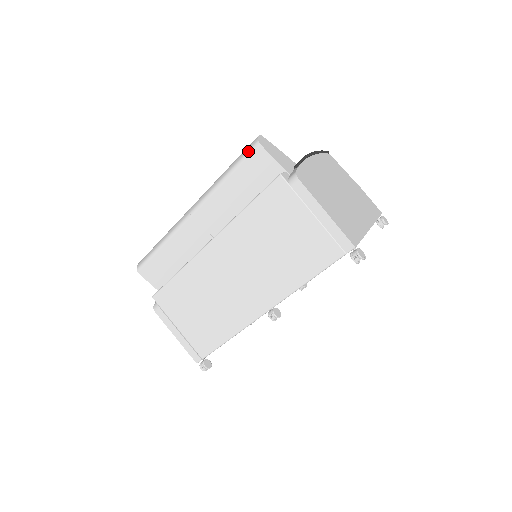
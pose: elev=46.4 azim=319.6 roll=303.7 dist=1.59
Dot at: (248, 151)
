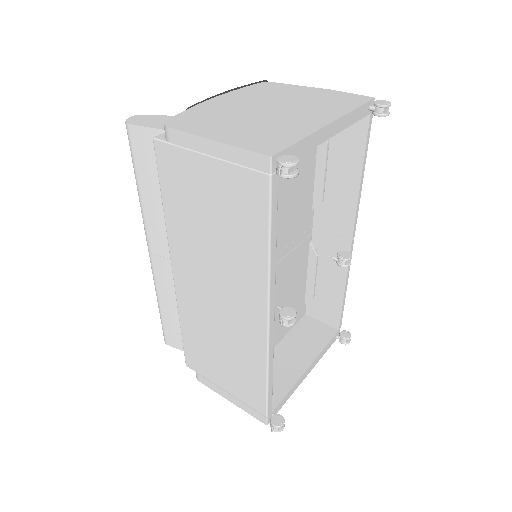
Dot at: occluded
